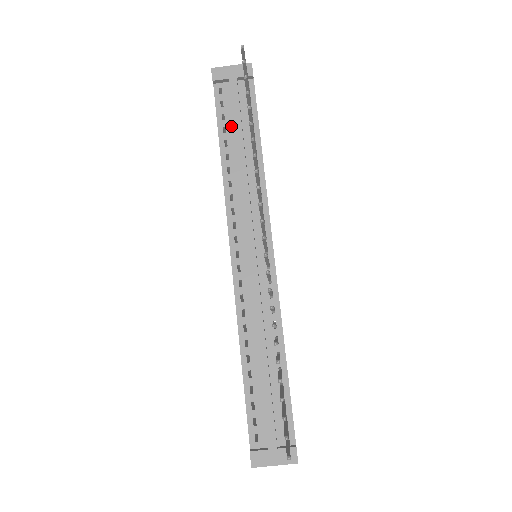
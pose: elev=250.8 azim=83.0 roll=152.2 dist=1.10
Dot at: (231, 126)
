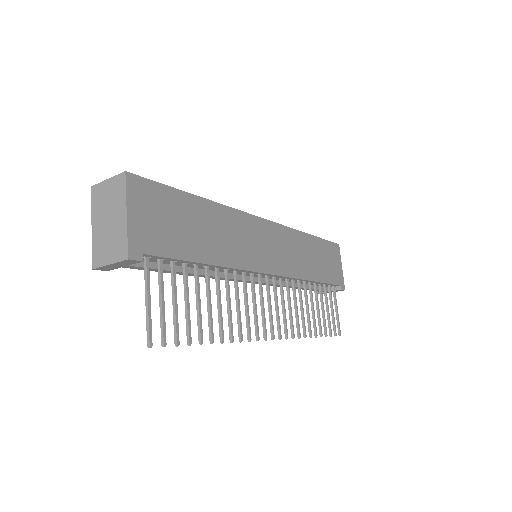
Dot at: occluded
